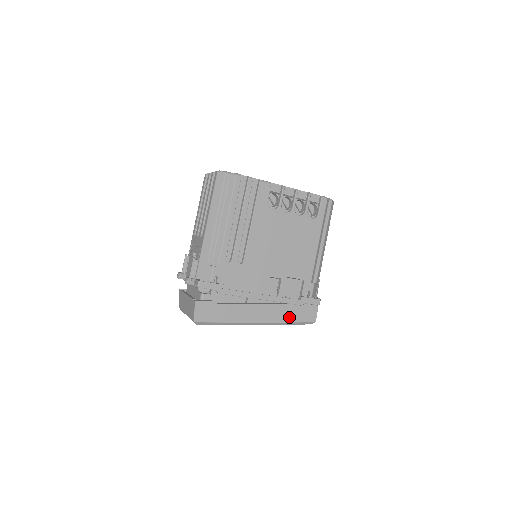
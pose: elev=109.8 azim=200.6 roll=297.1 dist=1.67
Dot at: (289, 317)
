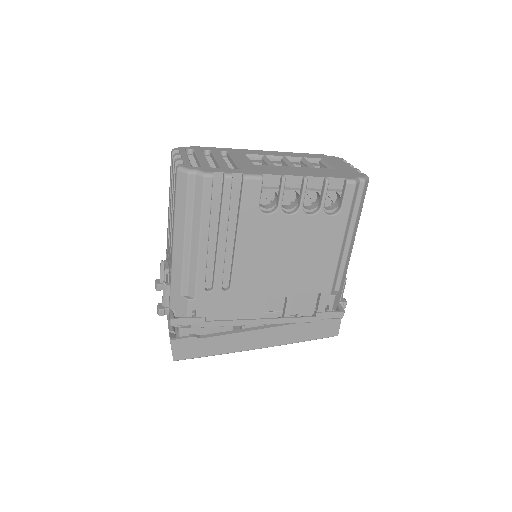
Dot at: (301, 336)
